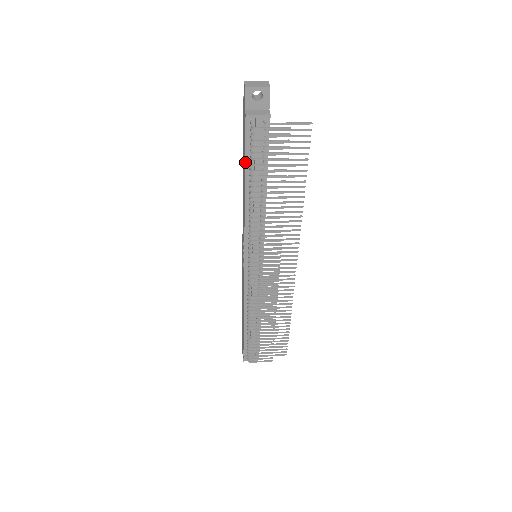
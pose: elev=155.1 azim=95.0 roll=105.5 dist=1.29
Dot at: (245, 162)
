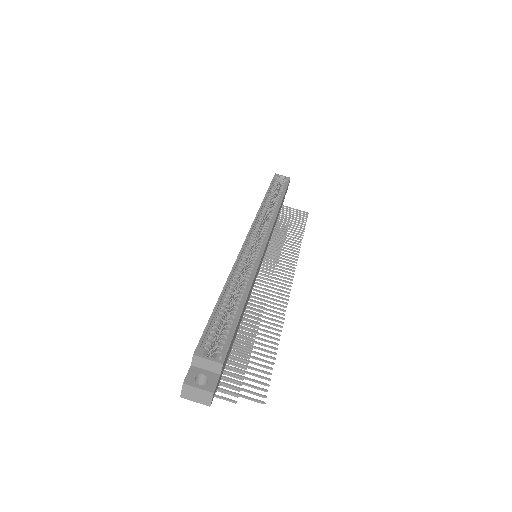
Dot at: occluded
